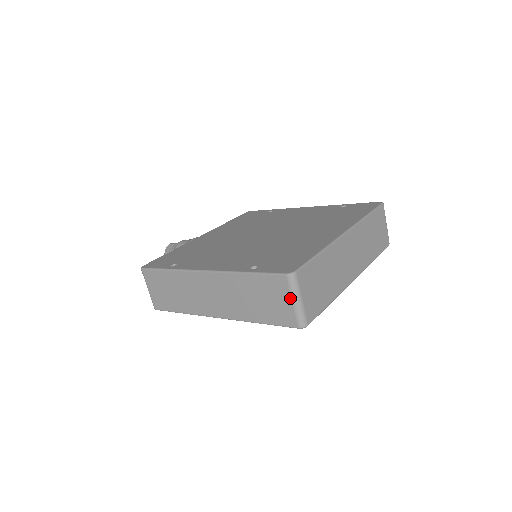
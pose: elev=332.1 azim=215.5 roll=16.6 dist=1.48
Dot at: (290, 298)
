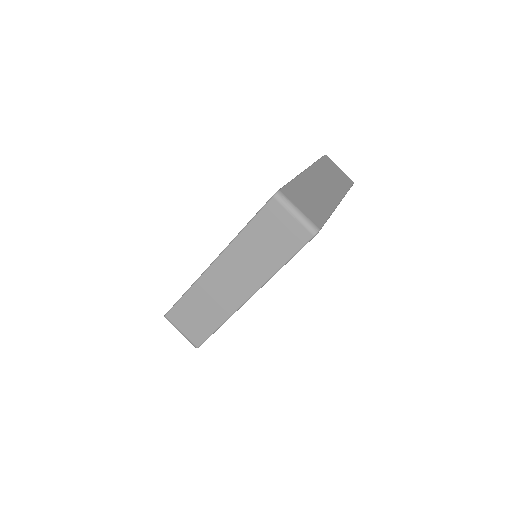
Dot at: (289, 214)
